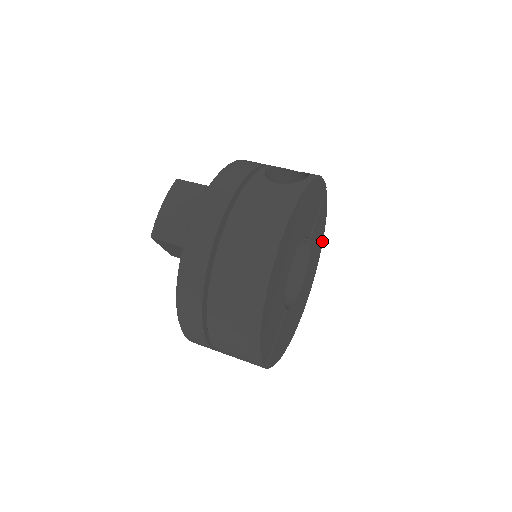
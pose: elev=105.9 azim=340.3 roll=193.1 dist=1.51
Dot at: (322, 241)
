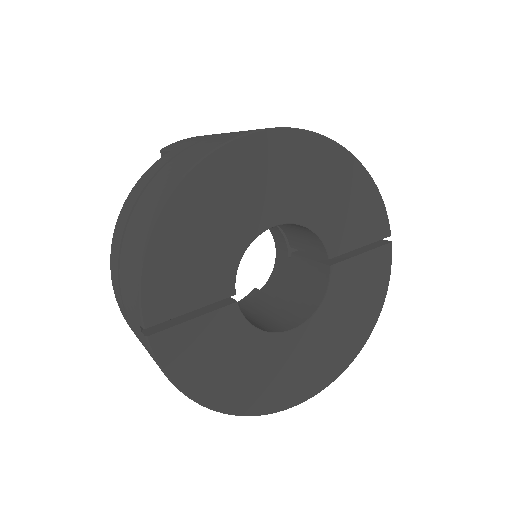
Dot at: (367, 335)
